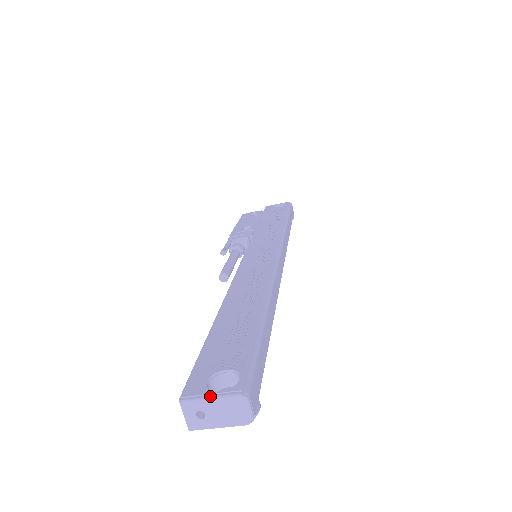
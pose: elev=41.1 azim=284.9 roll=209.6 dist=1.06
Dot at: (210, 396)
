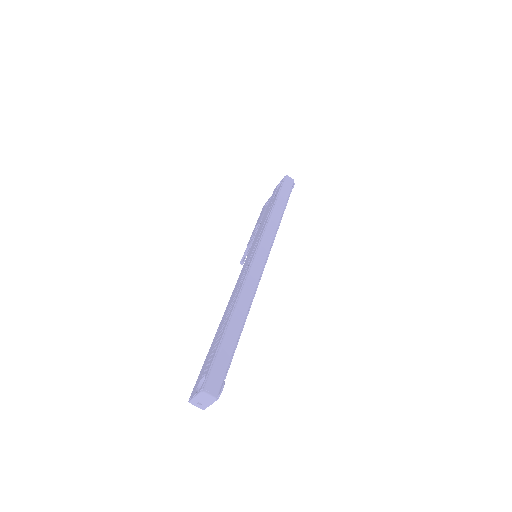
Dot at: (195, 396)
